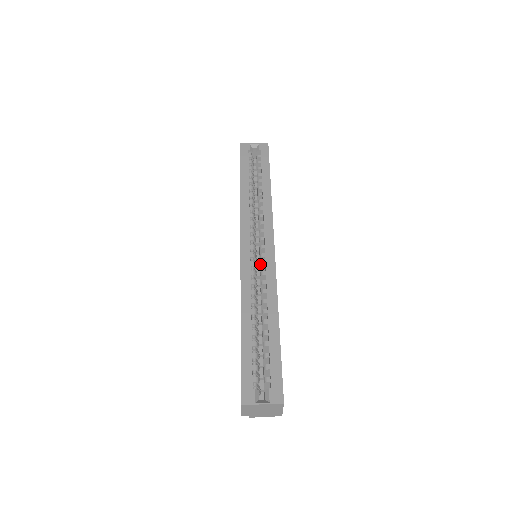
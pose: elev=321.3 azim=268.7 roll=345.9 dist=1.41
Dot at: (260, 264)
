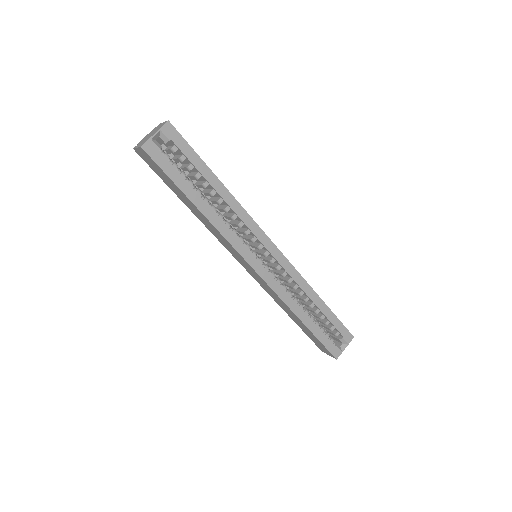
Dot at: (276, 269)
